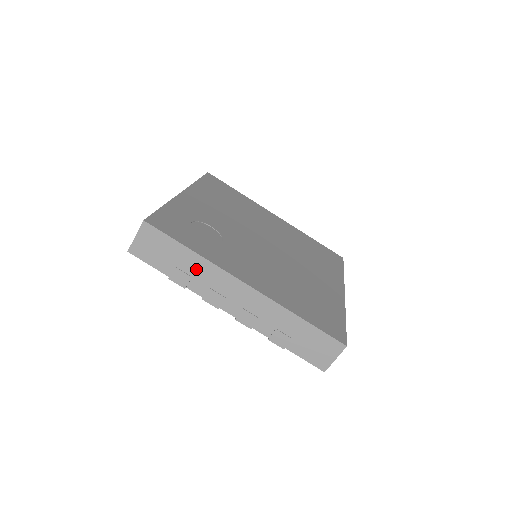
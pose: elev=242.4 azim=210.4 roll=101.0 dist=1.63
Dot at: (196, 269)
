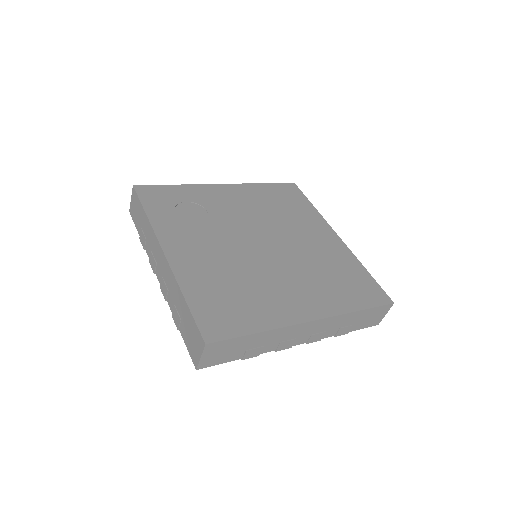
Dot at: (148, 232)
